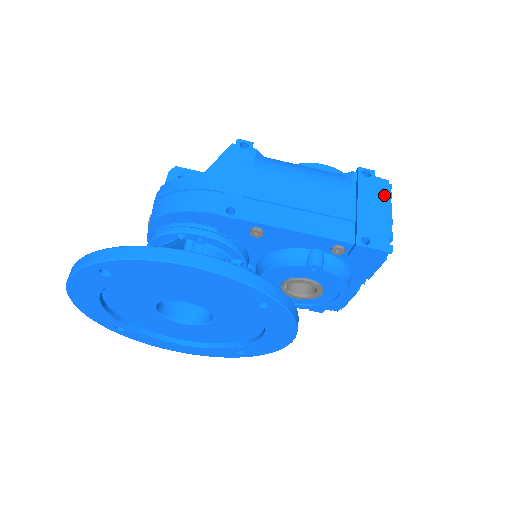
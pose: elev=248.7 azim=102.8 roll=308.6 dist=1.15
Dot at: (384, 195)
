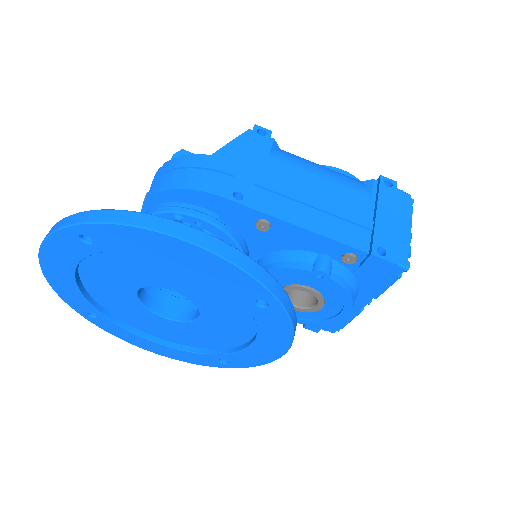
Dot at: (405, 209)
